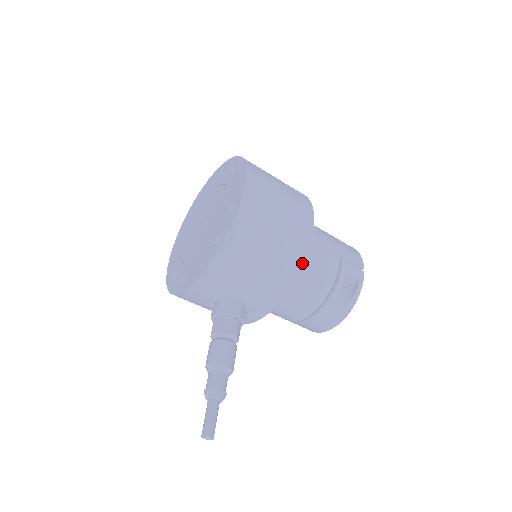
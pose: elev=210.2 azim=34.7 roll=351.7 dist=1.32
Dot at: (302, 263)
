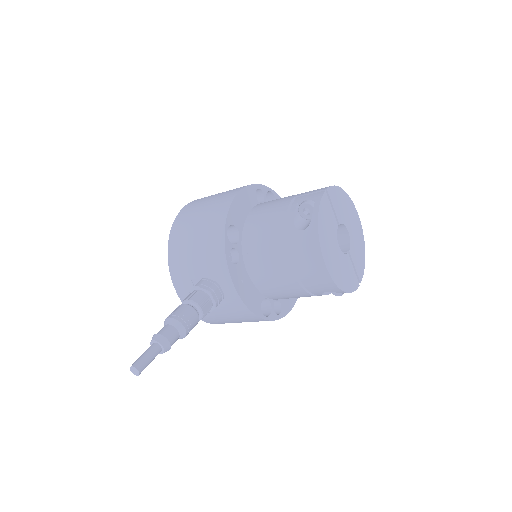
Dot at: (226, 216)
